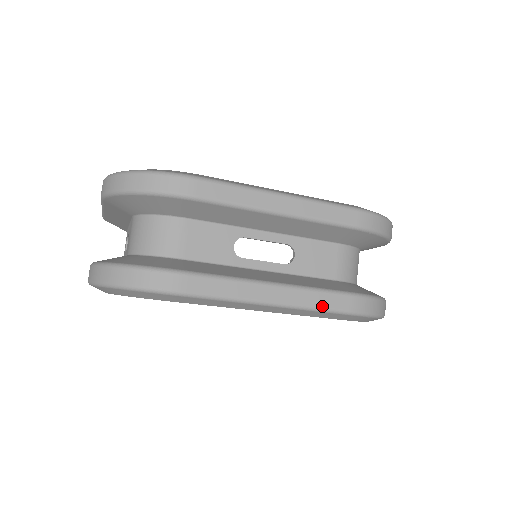
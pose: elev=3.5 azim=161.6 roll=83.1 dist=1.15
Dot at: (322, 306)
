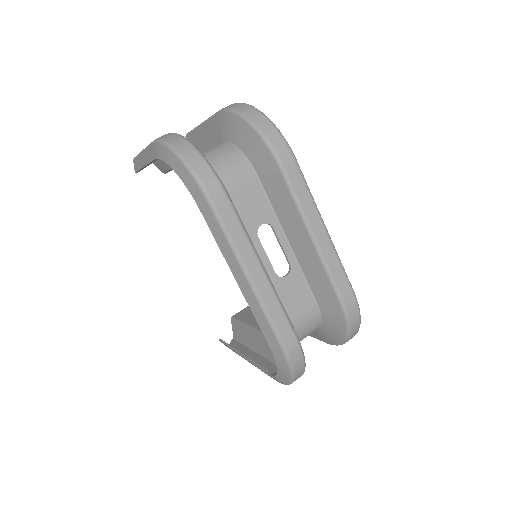
Dot at: (273, 319)
